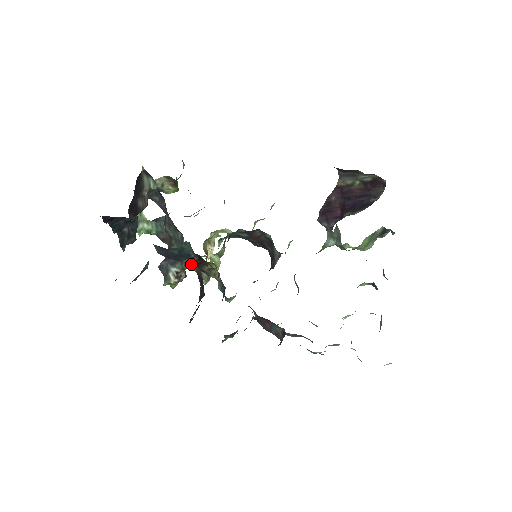
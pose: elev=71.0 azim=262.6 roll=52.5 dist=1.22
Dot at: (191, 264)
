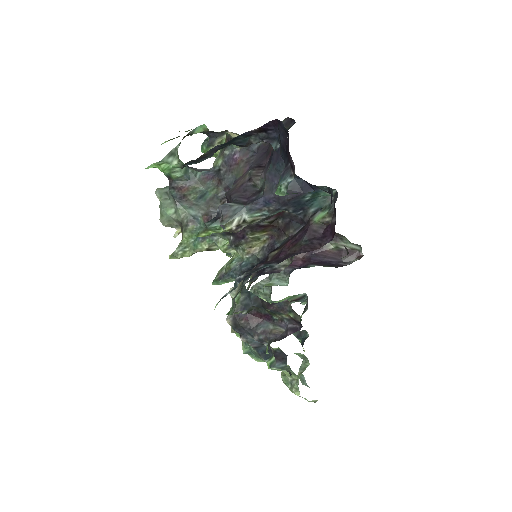
Dot at: (260, 222)
